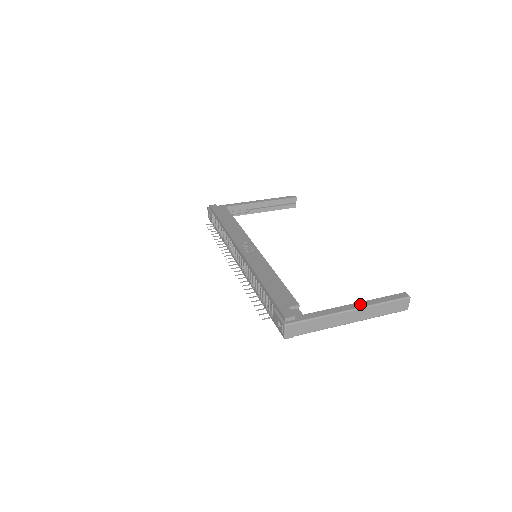
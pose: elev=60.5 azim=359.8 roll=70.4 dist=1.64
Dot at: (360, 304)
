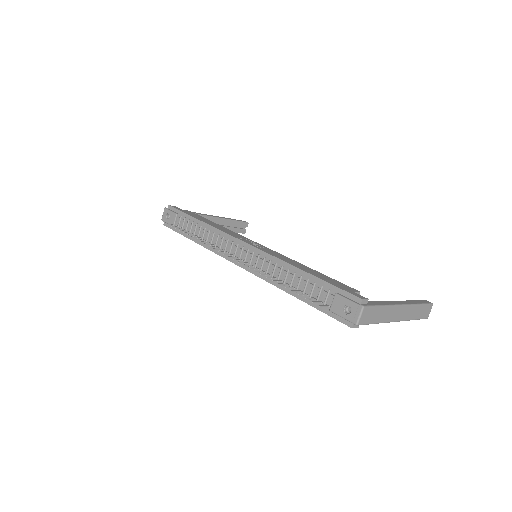
Dot at: (405, 302)
